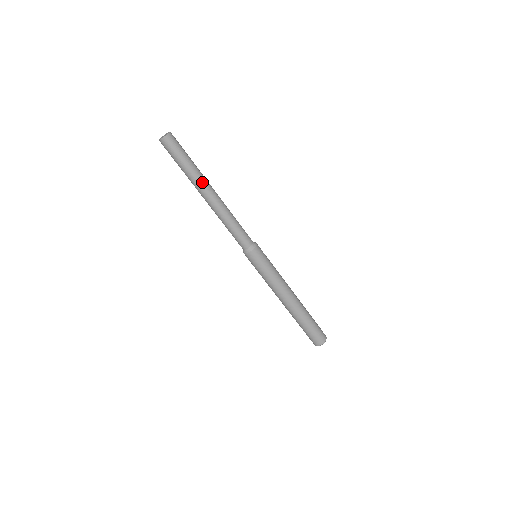
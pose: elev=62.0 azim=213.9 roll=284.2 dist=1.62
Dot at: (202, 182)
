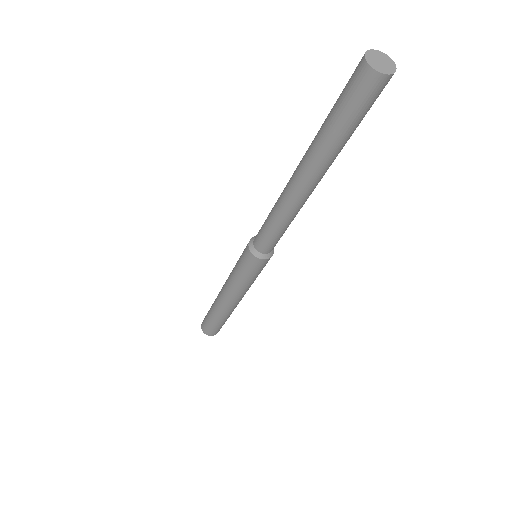
Dot at: (331, 163)
